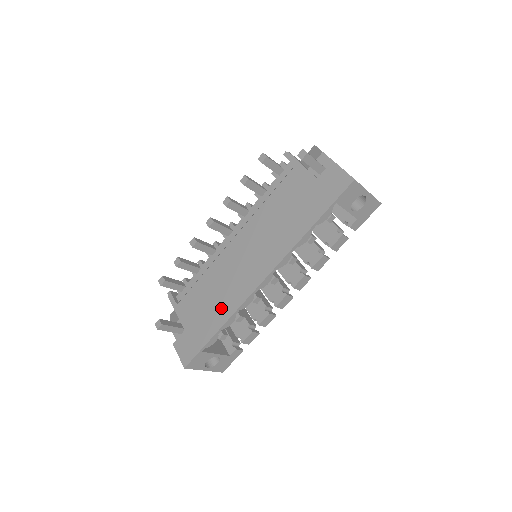
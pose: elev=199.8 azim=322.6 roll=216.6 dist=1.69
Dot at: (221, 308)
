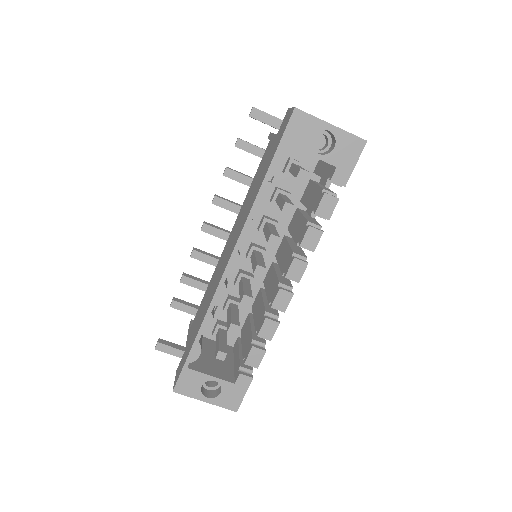
Dot at: (204, 311)
